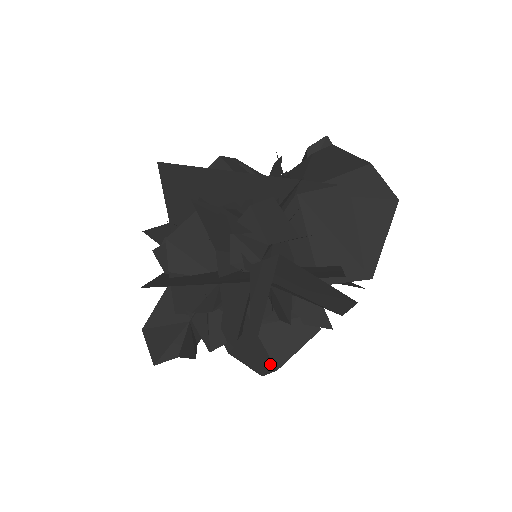
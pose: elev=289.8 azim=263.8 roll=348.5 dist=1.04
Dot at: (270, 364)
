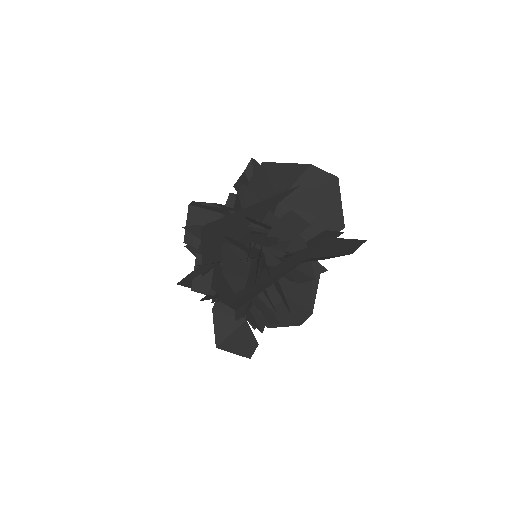
Dot at: (306, 313)
